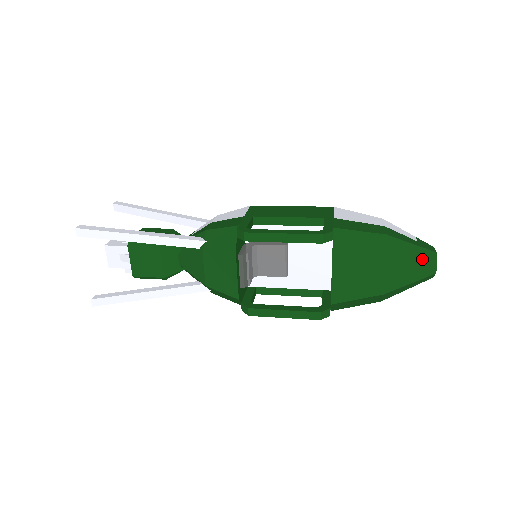
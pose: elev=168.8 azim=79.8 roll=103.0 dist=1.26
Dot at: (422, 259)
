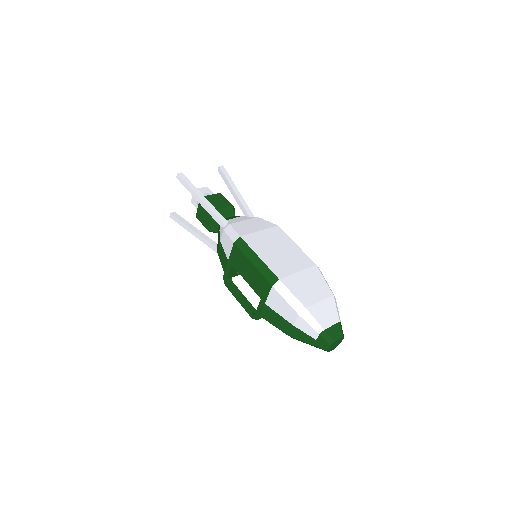
Dot at: (317, 347)
